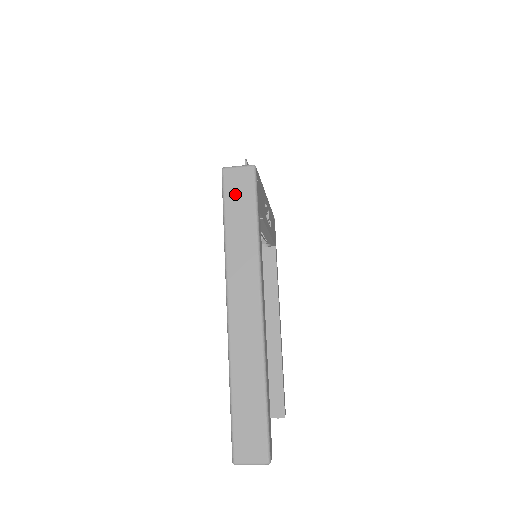
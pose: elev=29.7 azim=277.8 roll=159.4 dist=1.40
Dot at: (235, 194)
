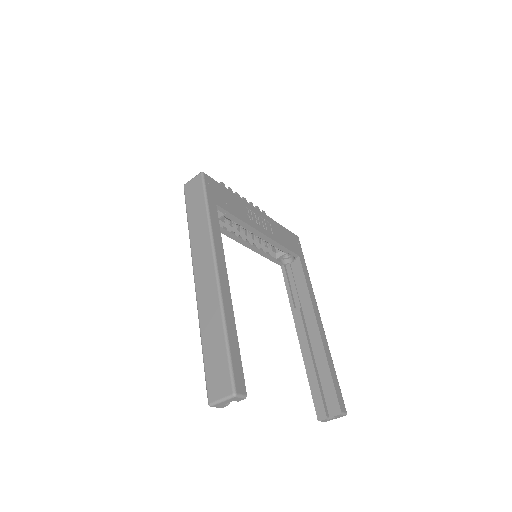
Dot at: (192, 197)
